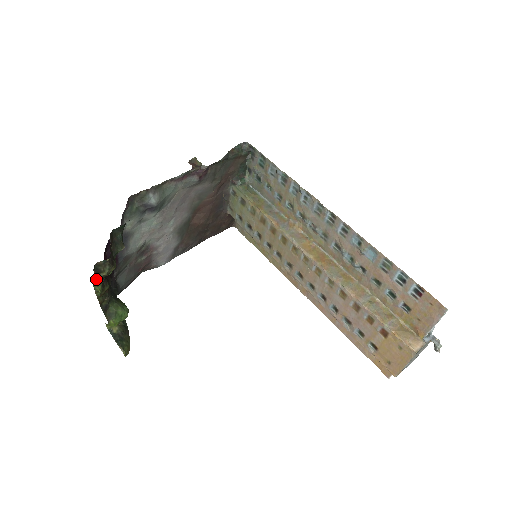
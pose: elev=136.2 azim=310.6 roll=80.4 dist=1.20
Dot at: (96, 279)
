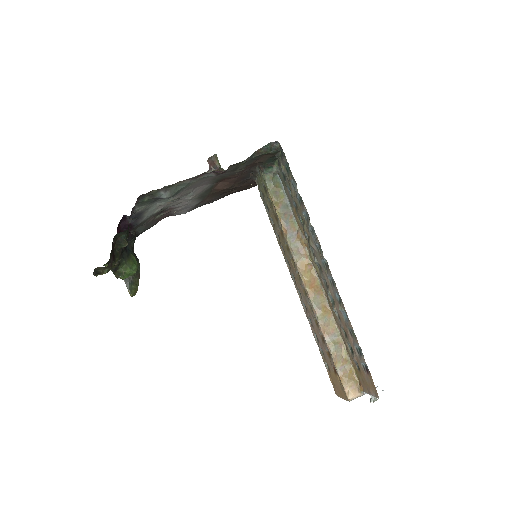
Dot at: (97, 274)
